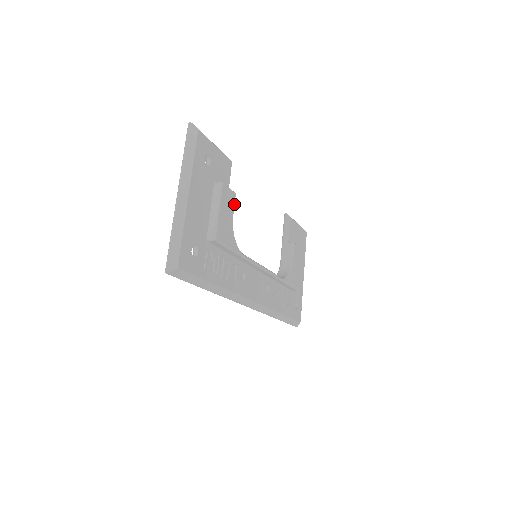
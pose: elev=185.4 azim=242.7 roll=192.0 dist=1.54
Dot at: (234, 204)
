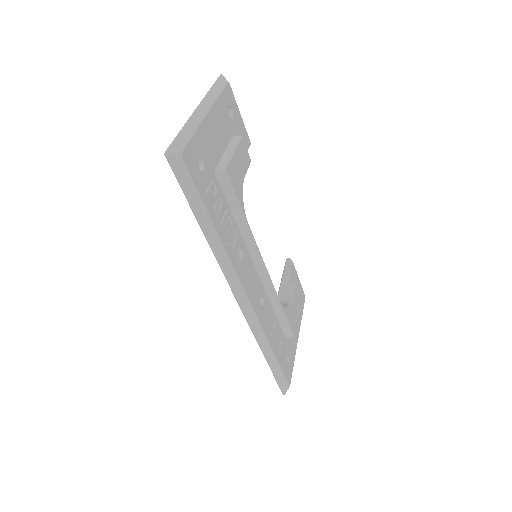
Dot at: (248, 167)
